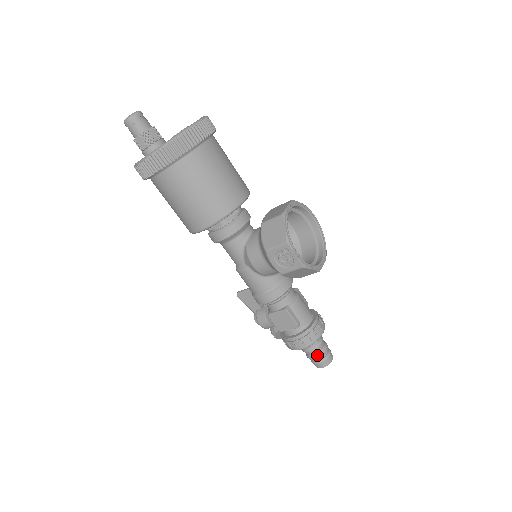
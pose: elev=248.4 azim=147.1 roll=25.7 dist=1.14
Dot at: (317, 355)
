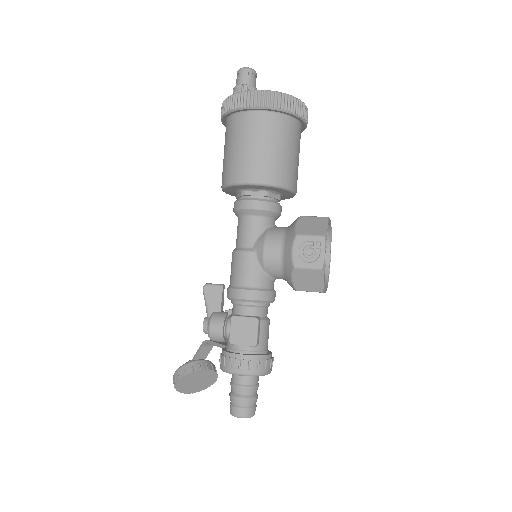
Dot at: (247, 396)
